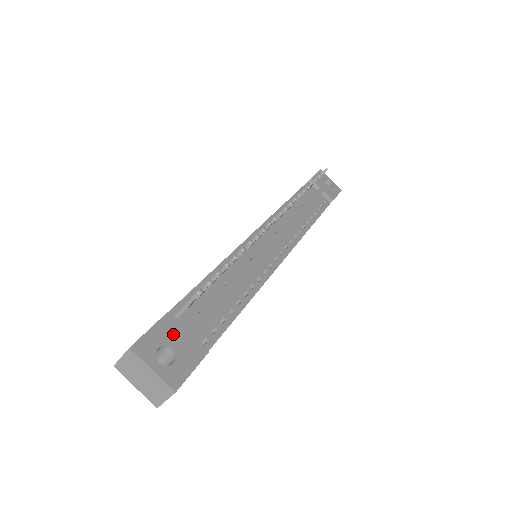
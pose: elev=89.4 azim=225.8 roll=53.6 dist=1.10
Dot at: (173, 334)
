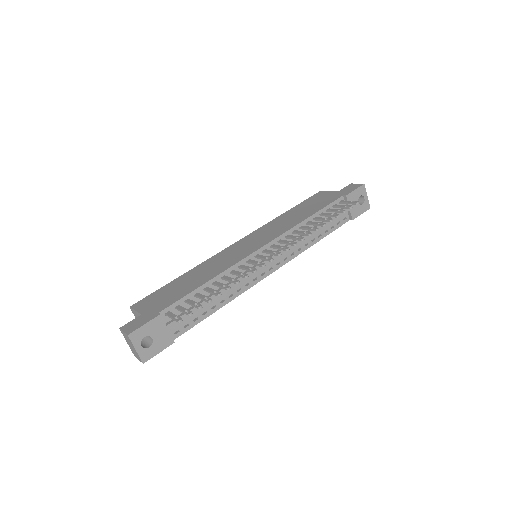
Dot at: (157, 329)
